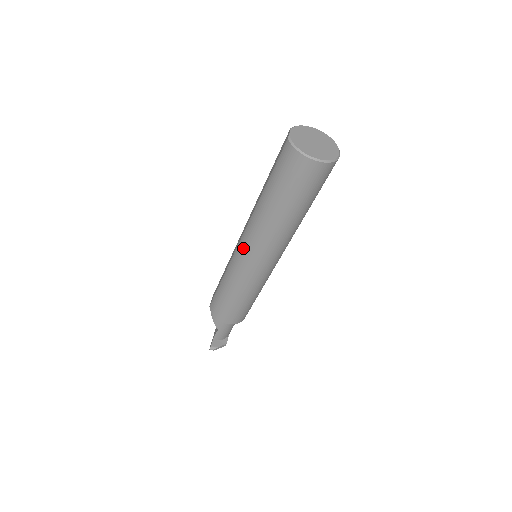
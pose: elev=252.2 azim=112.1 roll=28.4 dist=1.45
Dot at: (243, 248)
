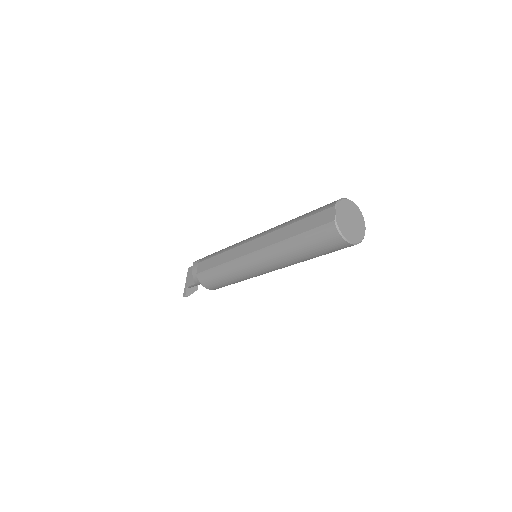
Dot at: (254, 261)
